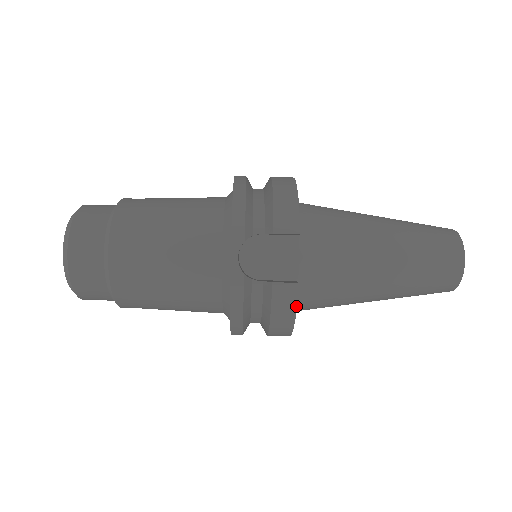
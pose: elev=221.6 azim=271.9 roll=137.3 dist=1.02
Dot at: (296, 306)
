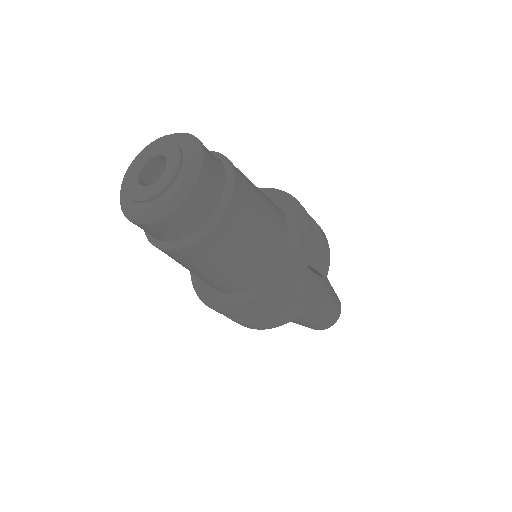
Dot at: occluded
